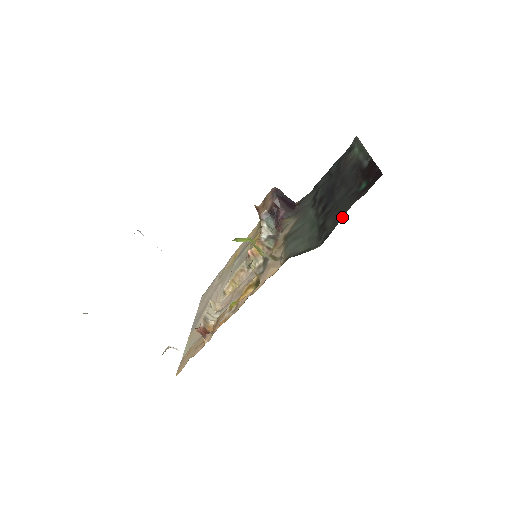
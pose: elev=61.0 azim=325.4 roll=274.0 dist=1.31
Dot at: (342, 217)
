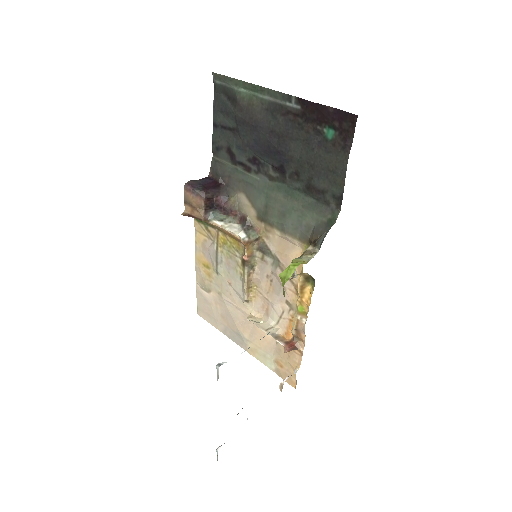
Dot at: (344, 175)
